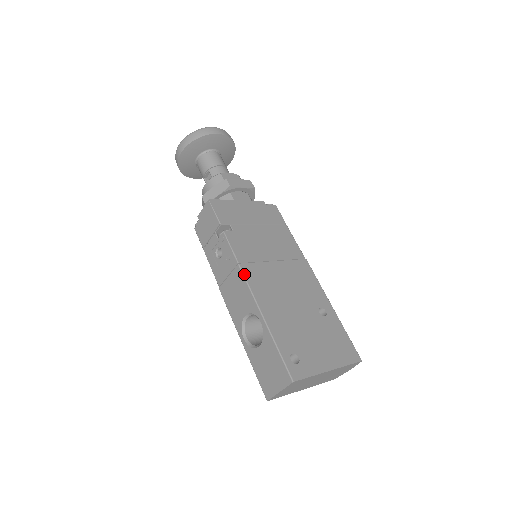
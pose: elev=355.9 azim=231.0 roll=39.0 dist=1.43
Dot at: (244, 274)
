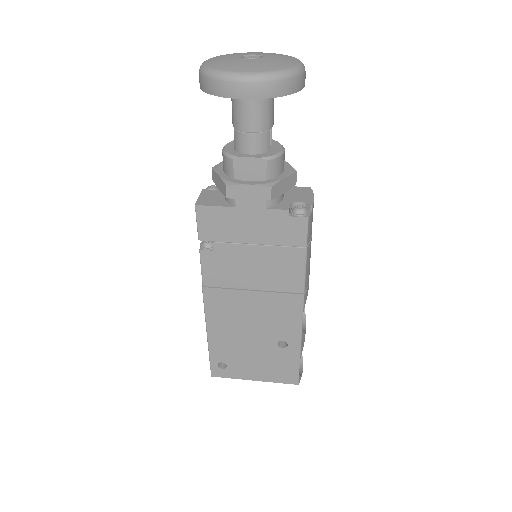
Dot at: (204, 297)
